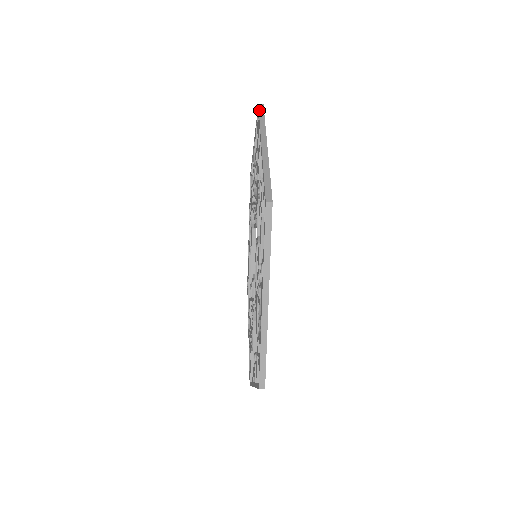
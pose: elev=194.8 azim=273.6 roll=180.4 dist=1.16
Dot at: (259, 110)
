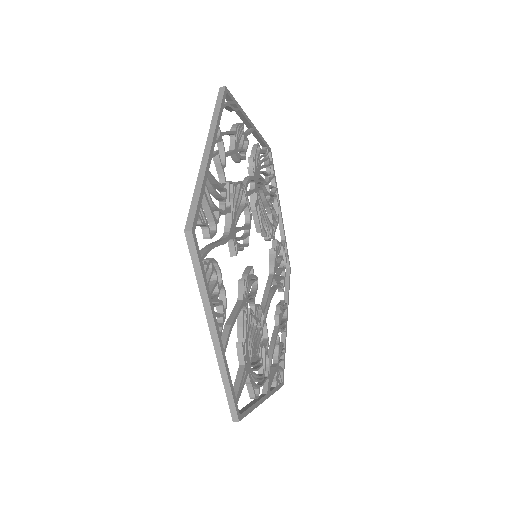
Dot at: occluded
